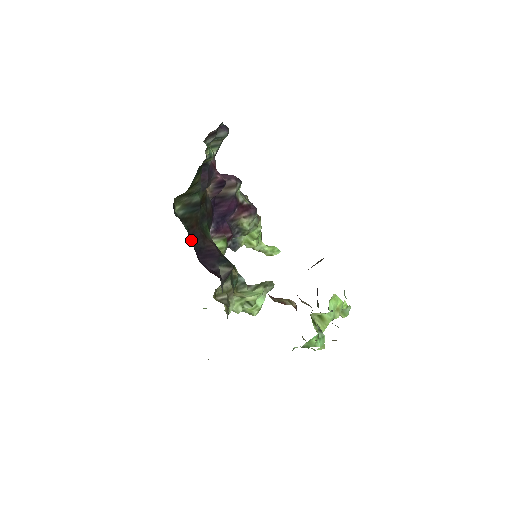
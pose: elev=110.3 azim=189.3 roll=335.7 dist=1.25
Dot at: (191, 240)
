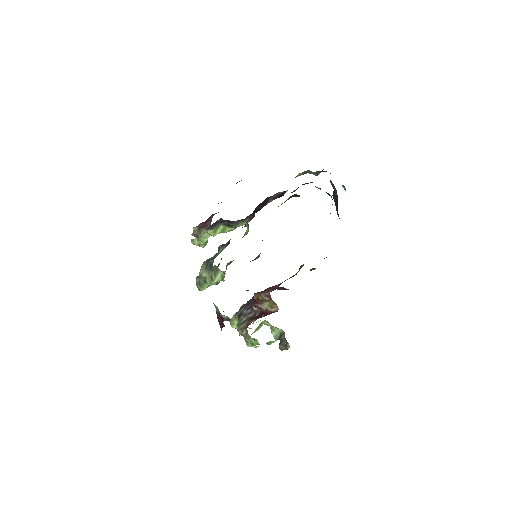
Dot at: occluded
